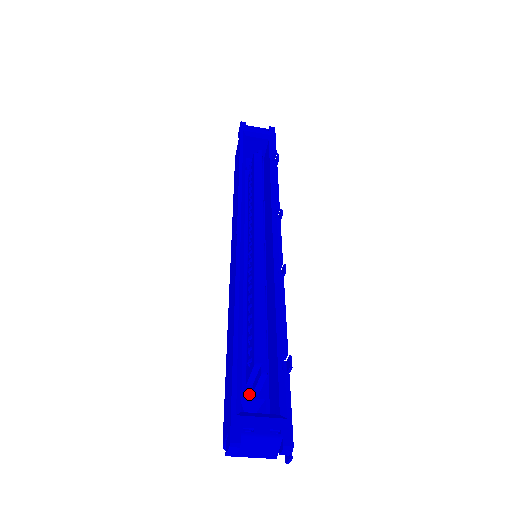
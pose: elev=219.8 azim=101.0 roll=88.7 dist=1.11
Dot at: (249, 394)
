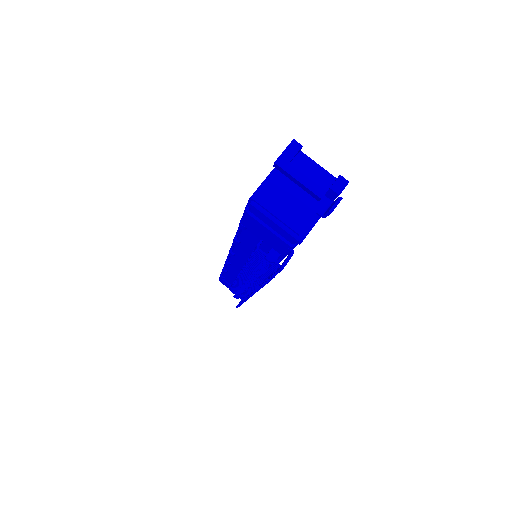
Dot at: occluded
